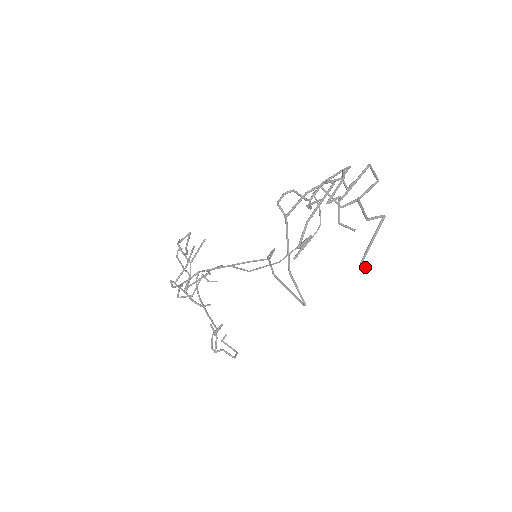
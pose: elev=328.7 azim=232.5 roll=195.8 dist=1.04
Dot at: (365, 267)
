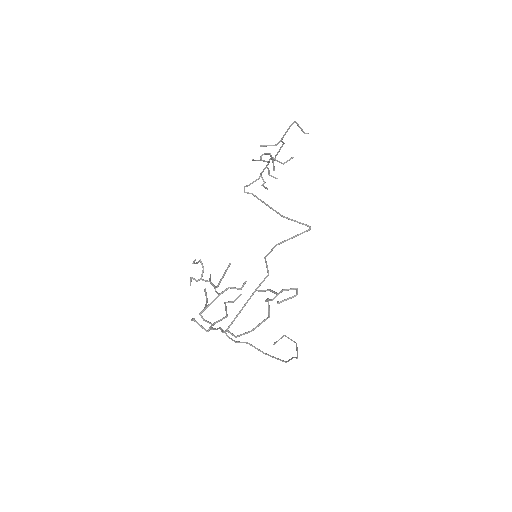
Dot at: (308, 133)
